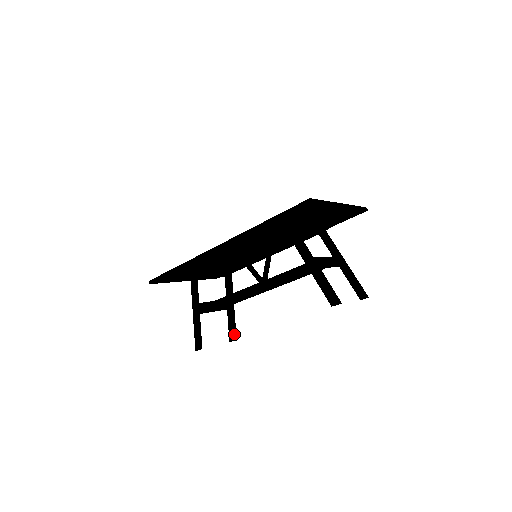
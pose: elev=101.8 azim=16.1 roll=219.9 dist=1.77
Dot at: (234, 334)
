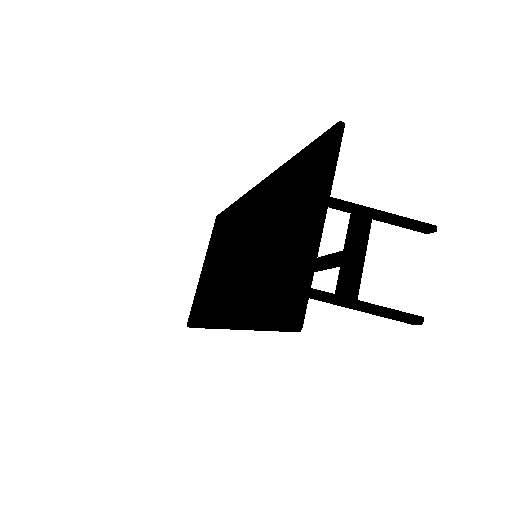
Dot at: occluded
